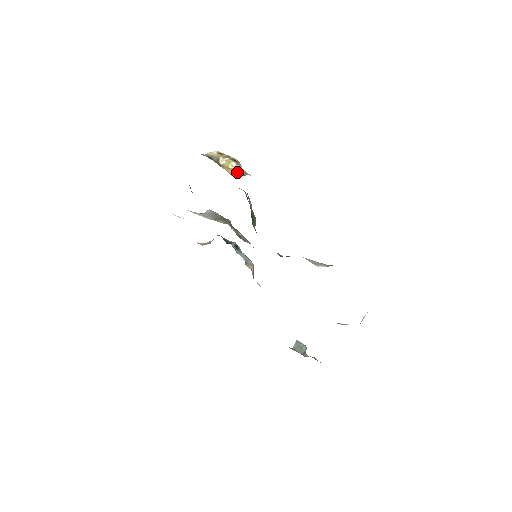
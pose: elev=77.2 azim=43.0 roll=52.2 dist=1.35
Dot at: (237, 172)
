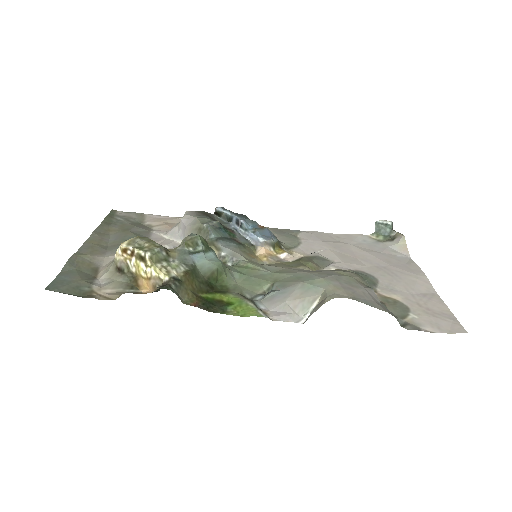
Dot at: (152, 284)
